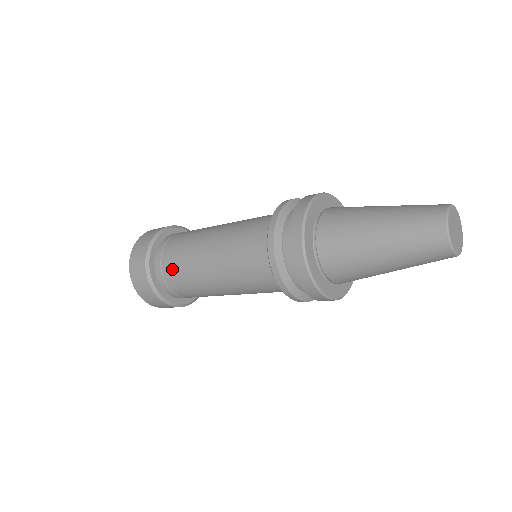
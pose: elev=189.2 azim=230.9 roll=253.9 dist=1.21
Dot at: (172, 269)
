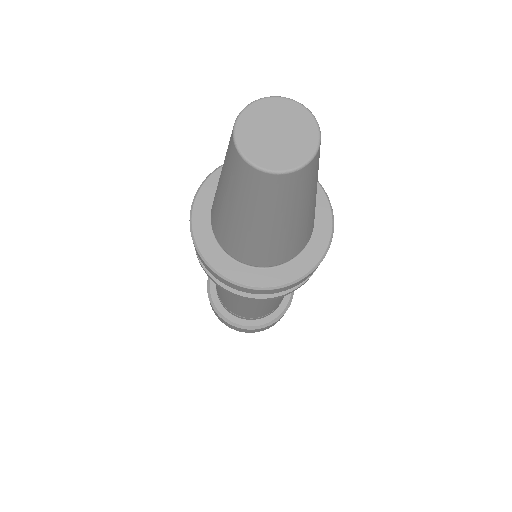
Dot at: occluded
